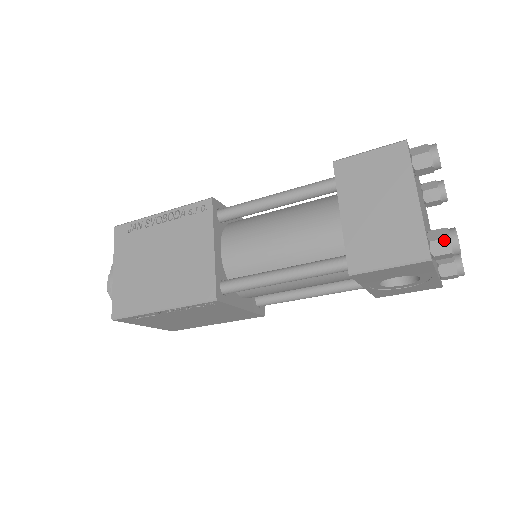
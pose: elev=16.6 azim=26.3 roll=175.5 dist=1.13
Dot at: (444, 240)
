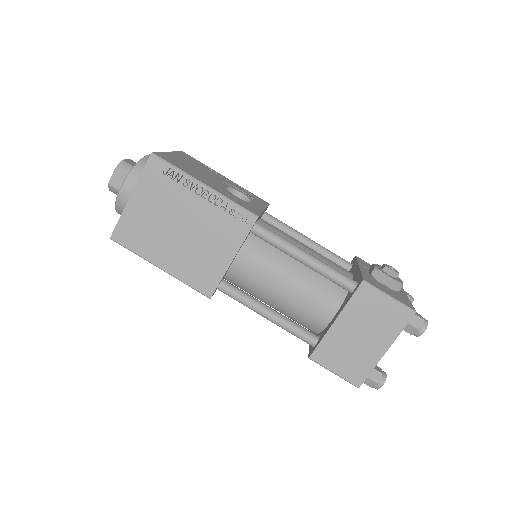
Dot at: (375, 383)
